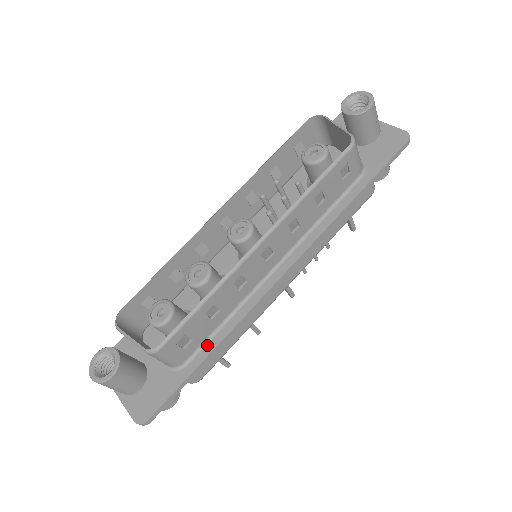
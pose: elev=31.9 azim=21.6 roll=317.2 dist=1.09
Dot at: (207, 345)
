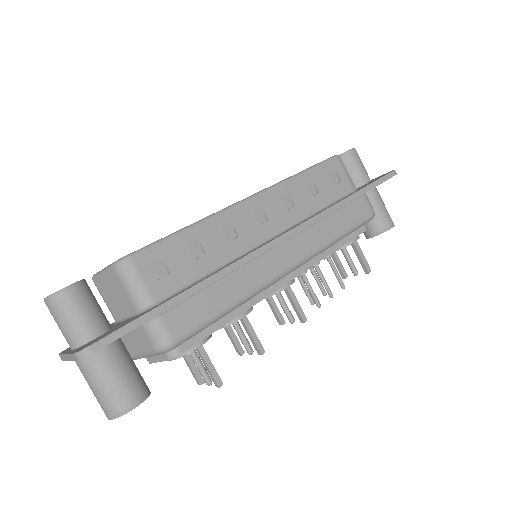
Dot at: (187, 288)
